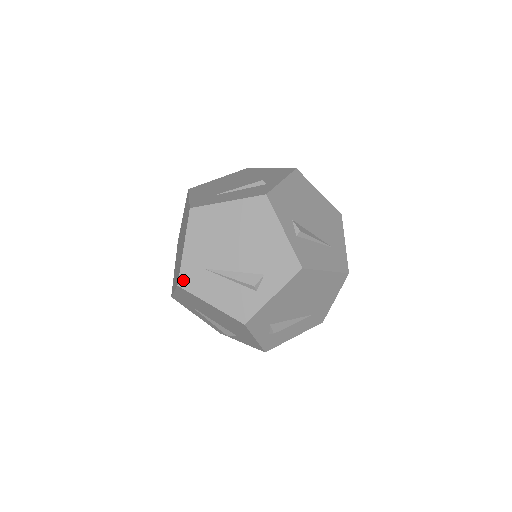
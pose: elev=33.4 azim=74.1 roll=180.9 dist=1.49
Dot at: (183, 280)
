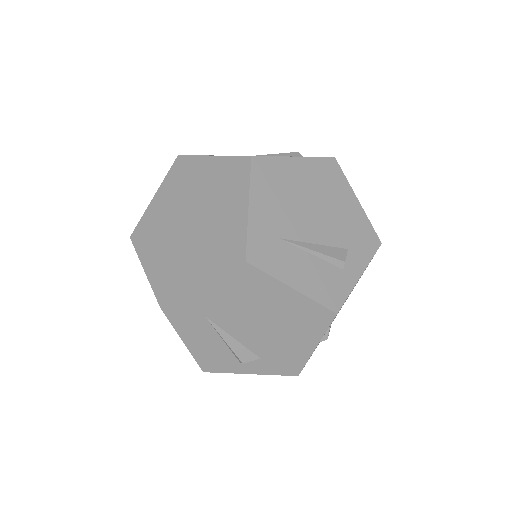
Dot at: (253, 253)
